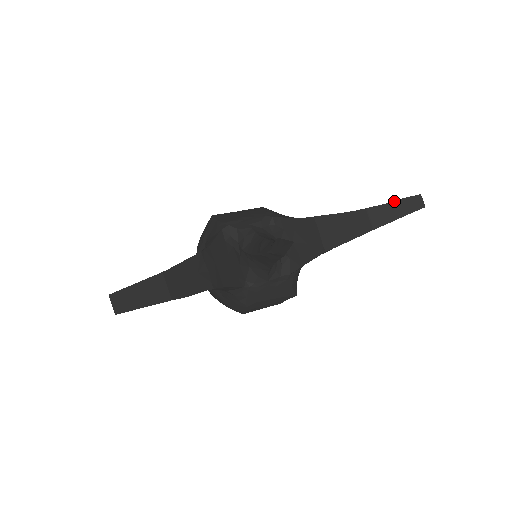
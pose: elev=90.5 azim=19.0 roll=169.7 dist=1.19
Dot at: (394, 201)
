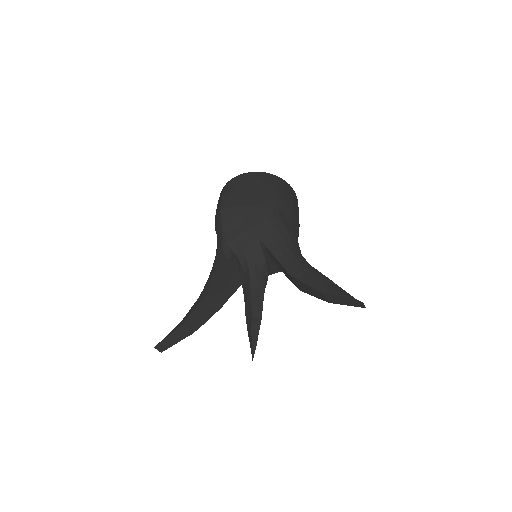
Dot at: (344, 298)
